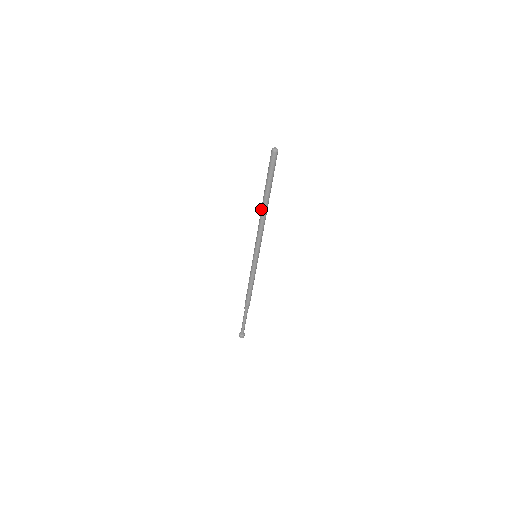
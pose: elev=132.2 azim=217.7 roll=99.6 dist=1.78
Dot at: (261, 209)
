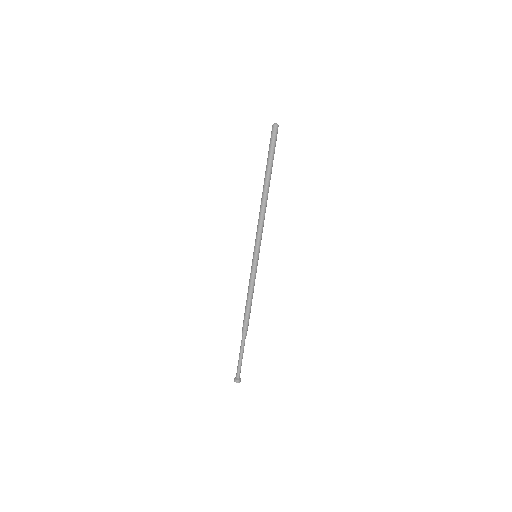
Dot at: (262, 193)
